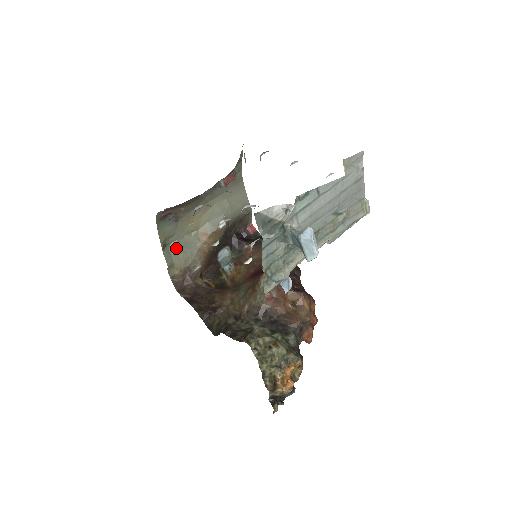
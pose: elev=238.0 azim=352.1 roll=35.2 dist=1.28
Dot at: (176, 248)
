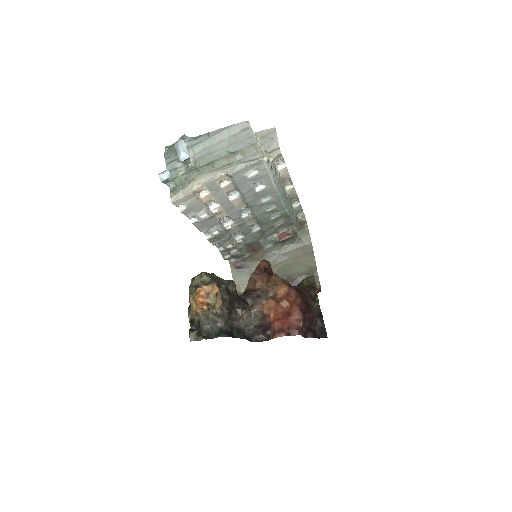
Dot at: occluded
